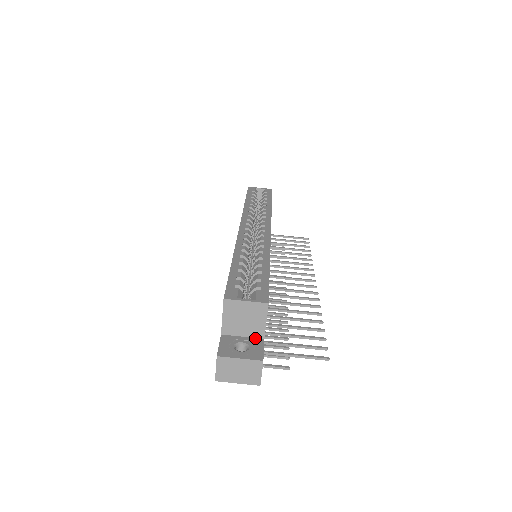
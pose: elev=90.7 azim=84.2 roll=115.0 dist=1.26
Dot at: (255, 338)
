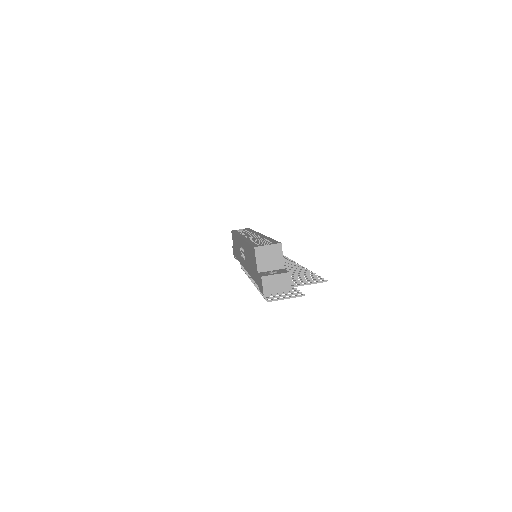
Dot at: (279, 269)
